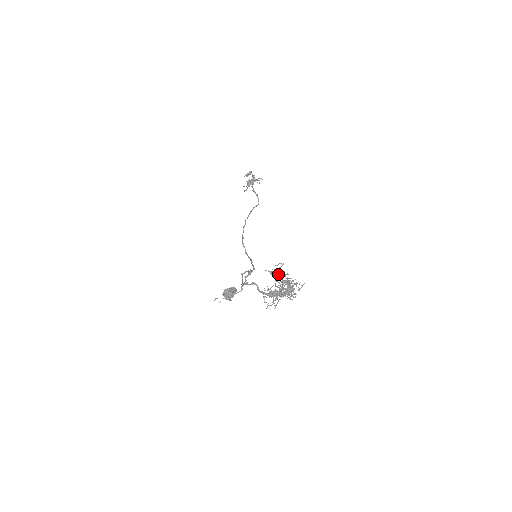
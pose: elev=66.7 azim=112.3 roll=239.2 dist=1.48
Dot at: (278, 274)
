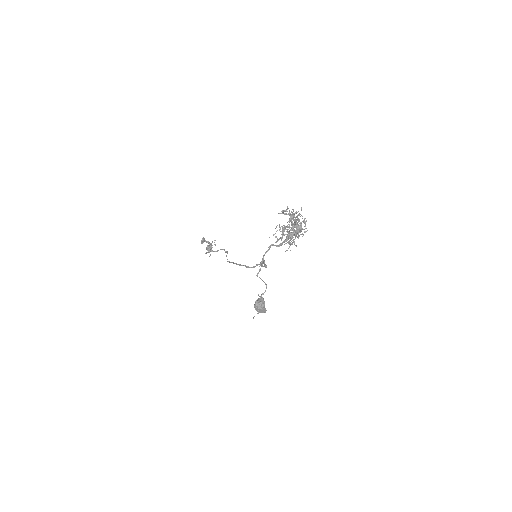
Dot at: (282, 231)
